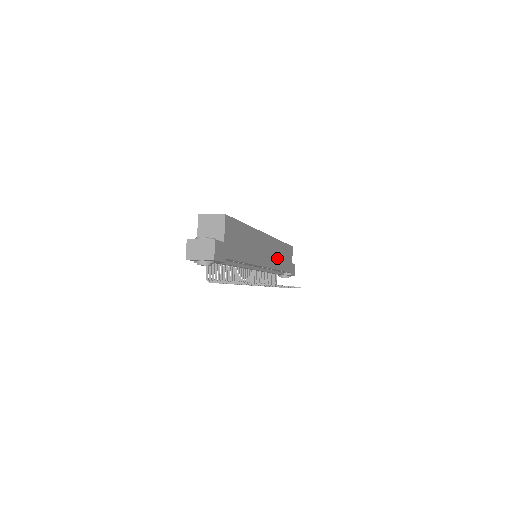
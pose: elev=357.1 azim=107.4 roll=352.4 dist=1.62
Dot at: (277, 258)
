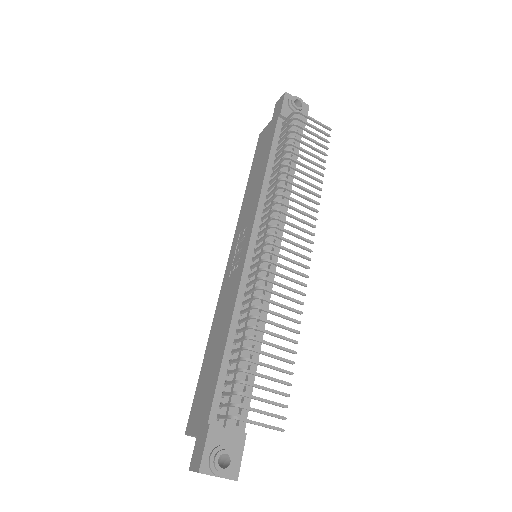
Dot at: occluded
